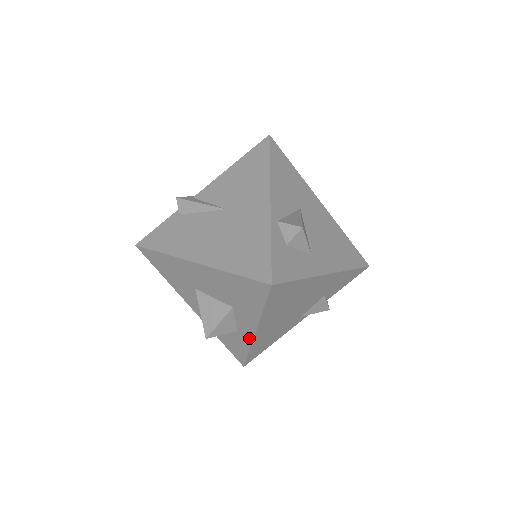
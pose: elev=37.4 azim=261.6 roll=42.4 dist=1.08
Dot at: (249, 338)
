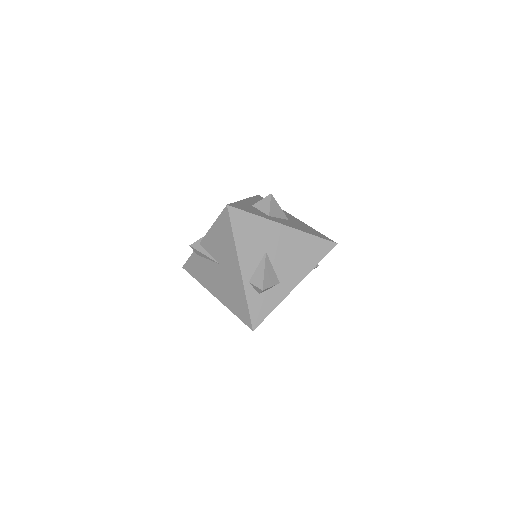
Dot at: occluded
